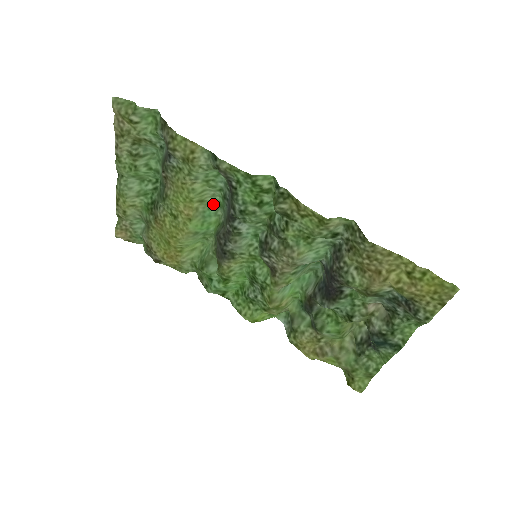
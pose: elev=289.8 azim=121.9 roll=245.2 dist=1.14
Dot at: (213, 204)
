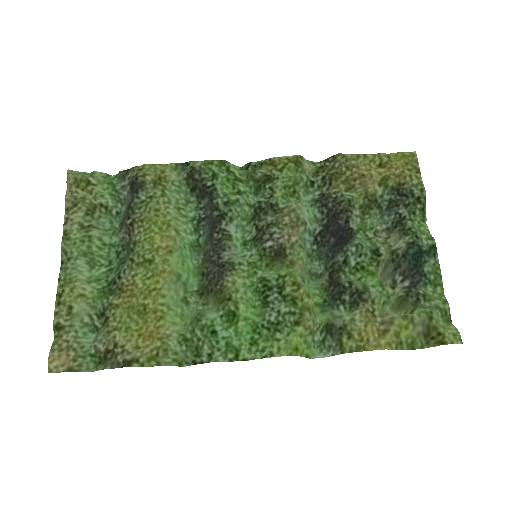
Dot at: (187, 244)
